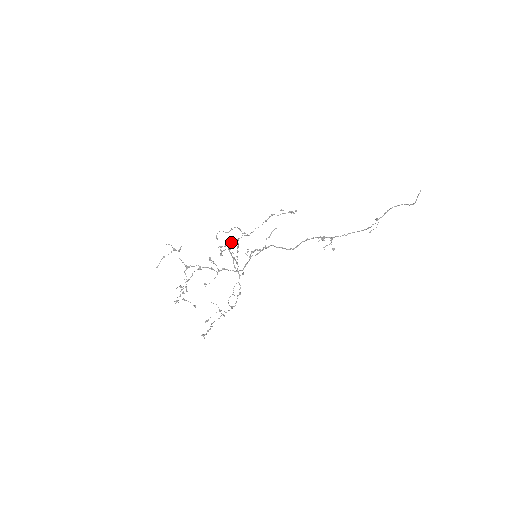
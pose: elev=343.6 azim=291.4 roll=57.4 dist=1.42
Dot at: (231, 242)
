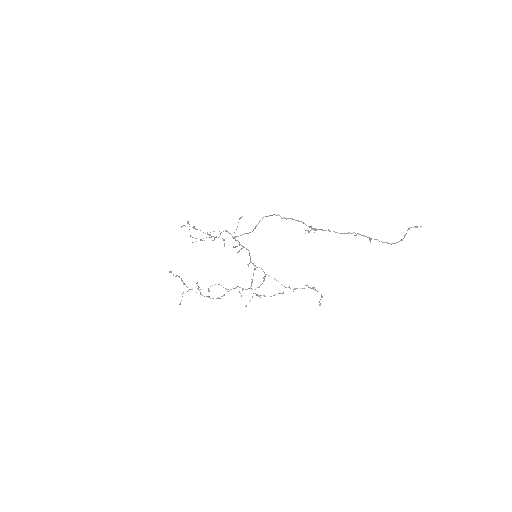
Dot at: (247, 249)
